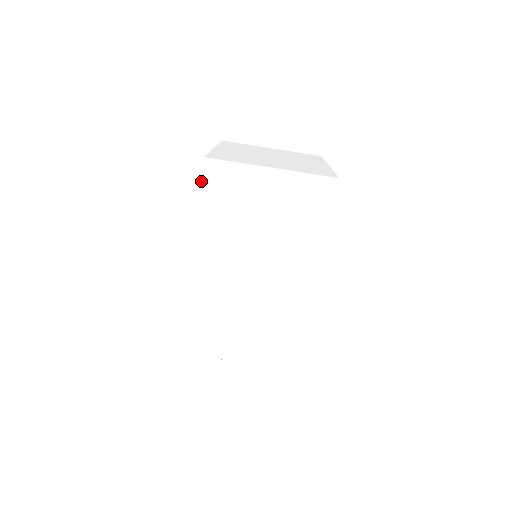
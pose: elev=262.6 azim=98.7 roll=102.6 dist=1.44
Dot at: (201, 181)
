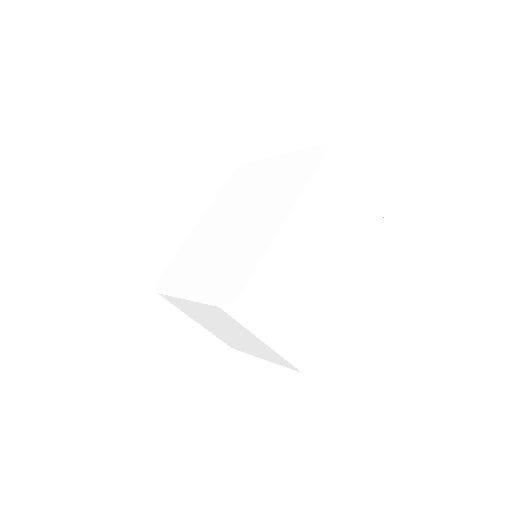
Dot at: (223, 308)
